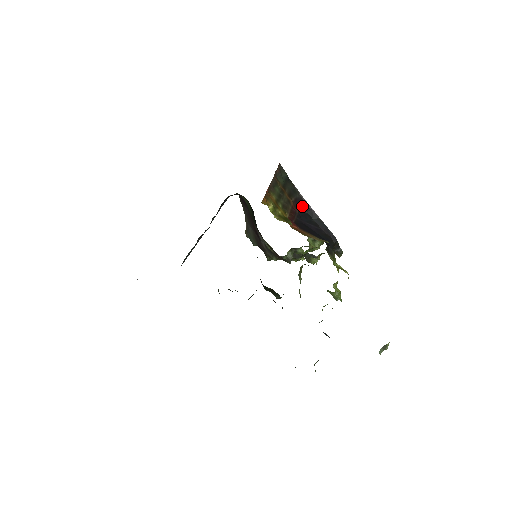
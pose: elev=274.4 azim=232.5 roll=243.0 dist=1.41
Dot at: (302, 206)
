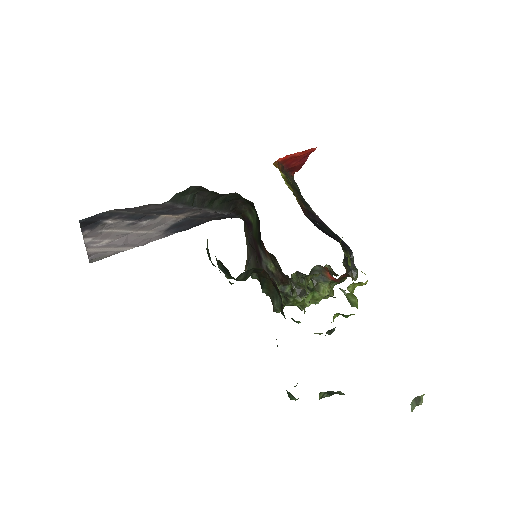
Dot at: (314, 218)
